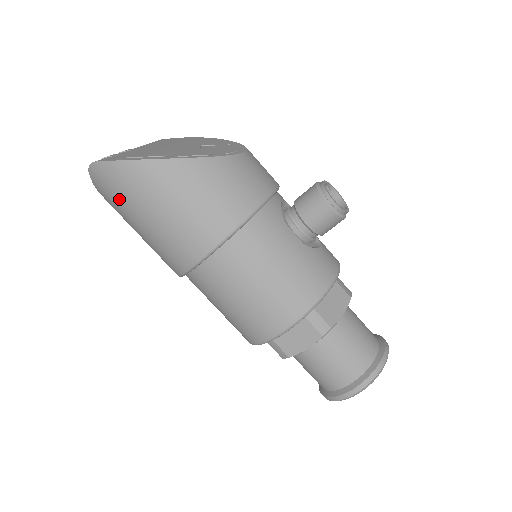
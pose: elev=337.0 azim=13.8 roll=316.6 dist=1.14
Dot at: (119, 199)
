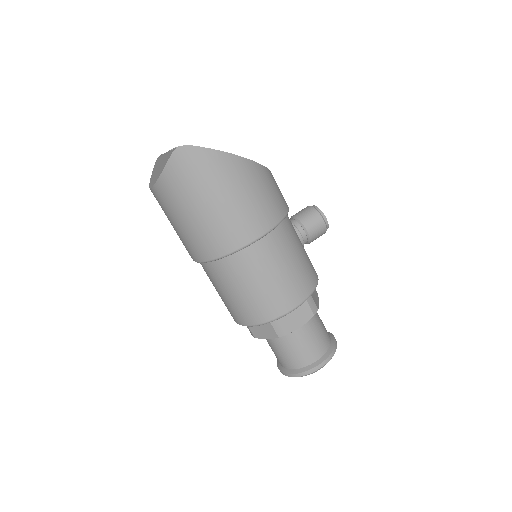
Dot at: (195, 181)
